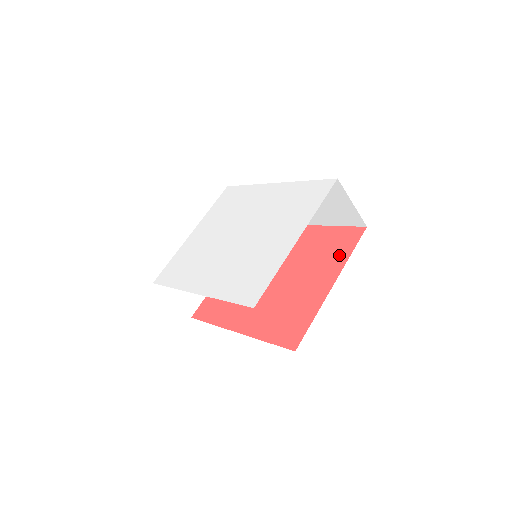
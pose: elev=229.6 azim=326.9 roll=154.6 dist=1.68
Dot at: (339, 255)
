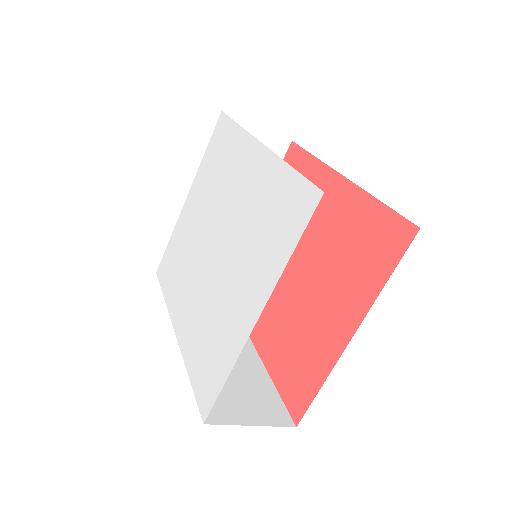
Dot at: (370, 276)
